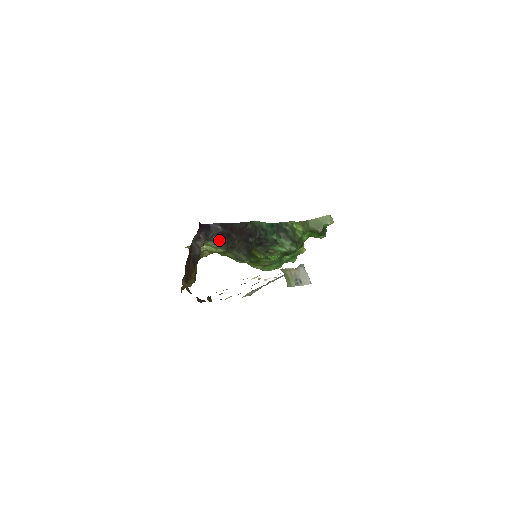
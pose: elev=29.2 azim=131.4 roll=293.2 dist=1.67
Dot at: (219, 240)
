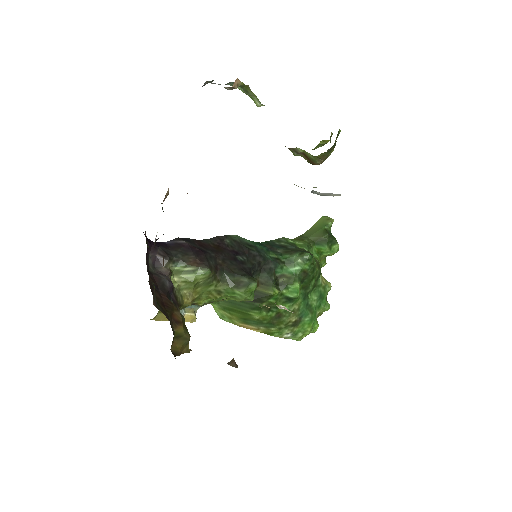
Dot at: (190, 257)
